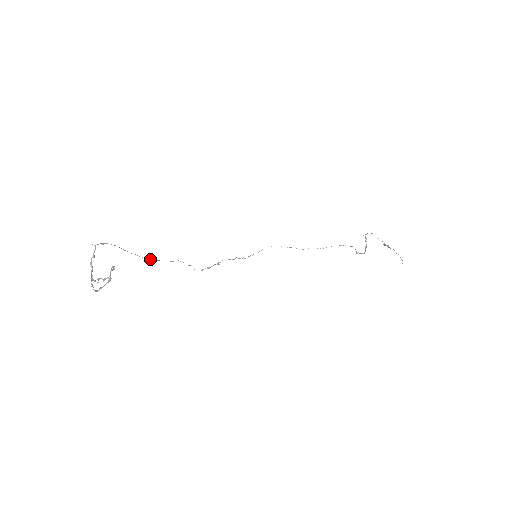
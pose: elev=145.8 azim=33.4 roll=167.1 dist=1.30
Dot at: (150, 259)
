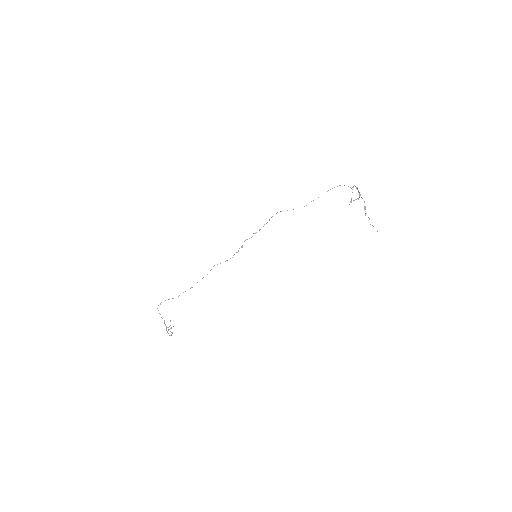
Dot at: (191, 287)
